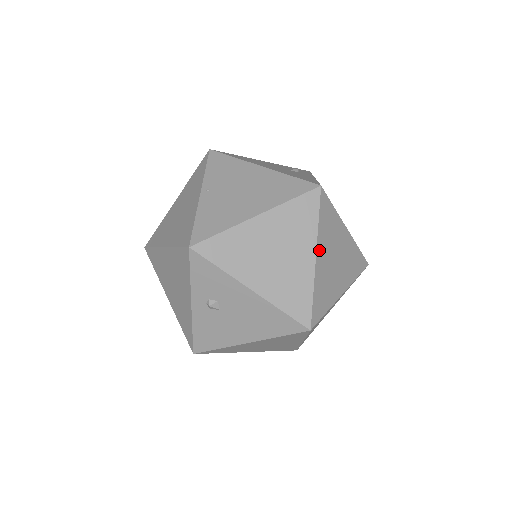
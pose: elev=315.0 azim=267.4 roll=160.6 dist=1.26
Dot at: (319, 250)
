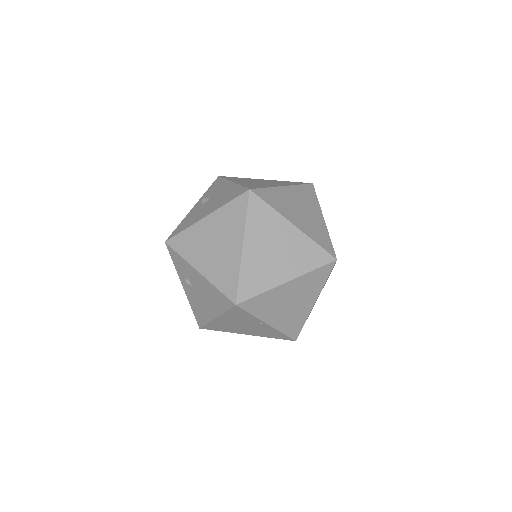
Dot at: (290, 189)
